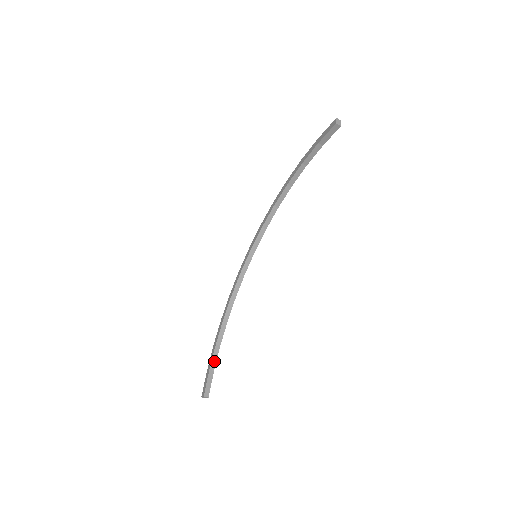
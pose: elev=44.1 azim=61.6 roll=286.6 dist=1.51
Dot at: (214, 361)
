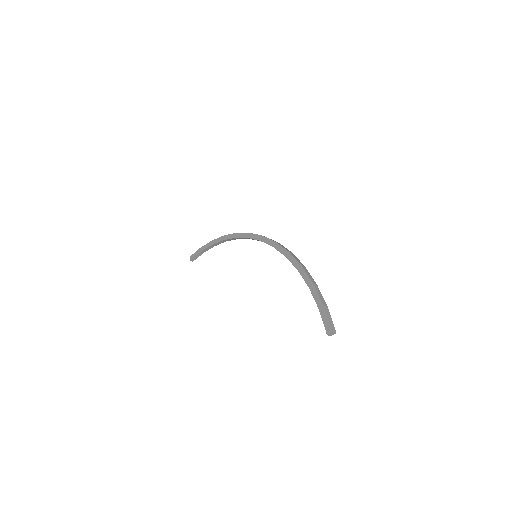
Dot at: (206, 250)
